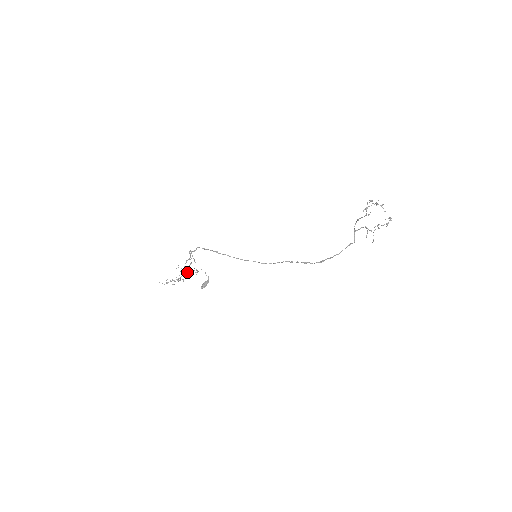
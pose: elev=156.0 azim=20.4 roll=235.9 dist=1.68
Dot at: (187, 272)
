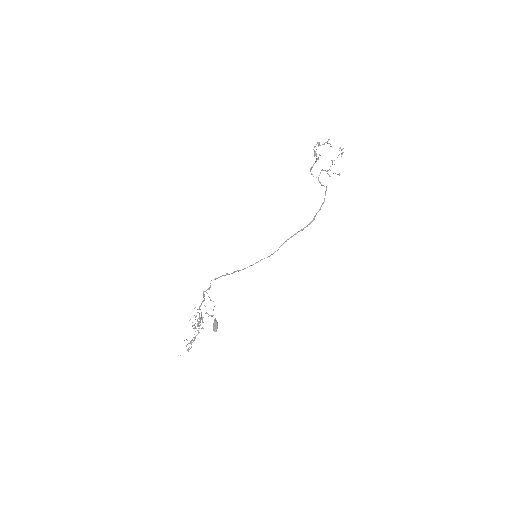
Dot at: (202, 321)
